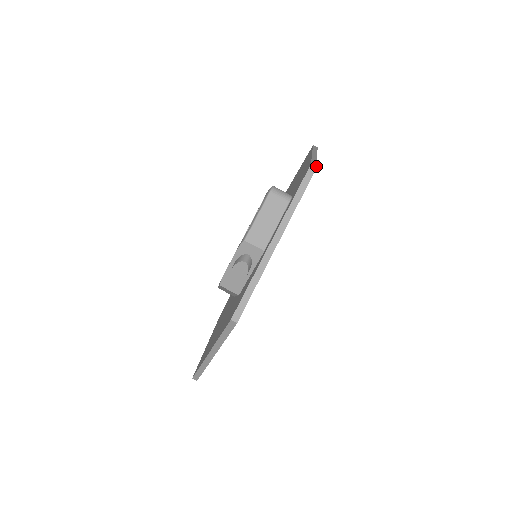
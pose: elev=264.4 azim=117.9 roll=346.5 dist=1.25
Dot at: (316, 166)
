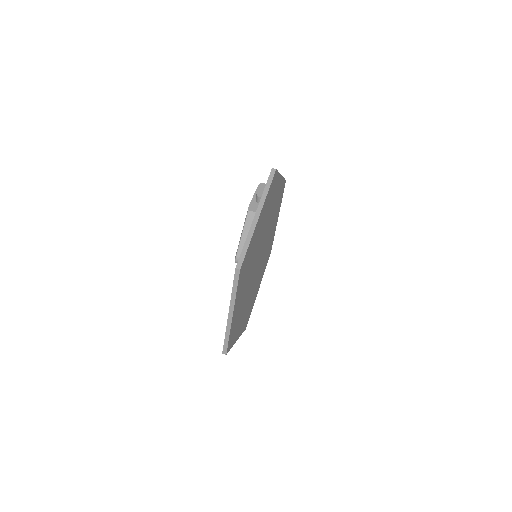
Dot at: occluded
